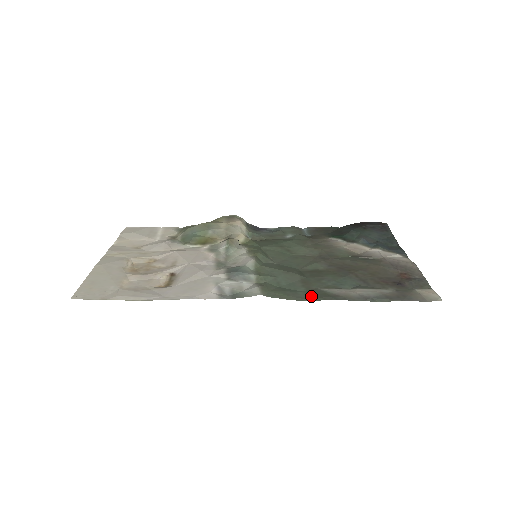
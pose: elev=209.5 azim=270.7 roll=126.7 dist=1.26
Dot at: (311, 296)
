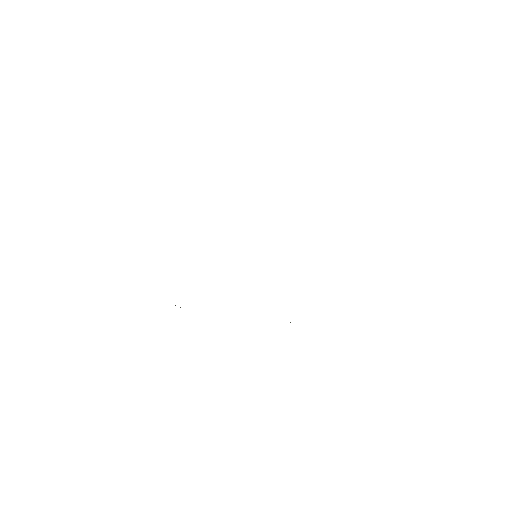
Dot at: occluded
